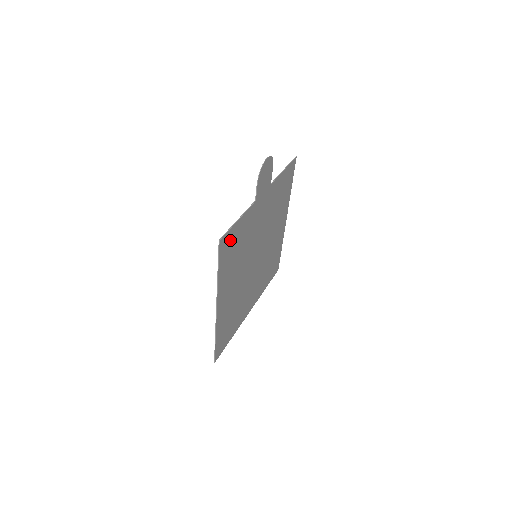
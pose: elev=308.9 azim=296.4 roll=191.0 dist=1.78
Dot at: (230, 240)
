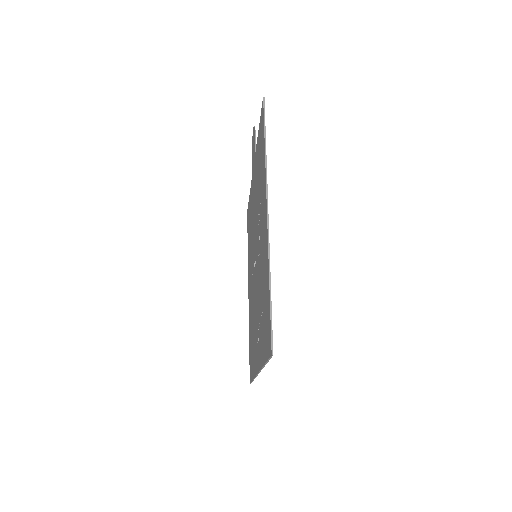
Dot at: (261, 132)
